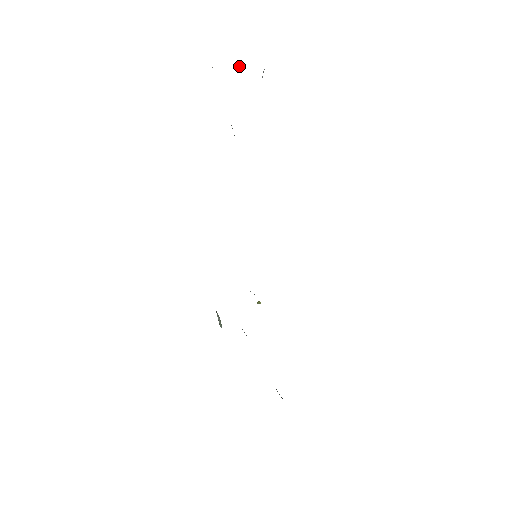
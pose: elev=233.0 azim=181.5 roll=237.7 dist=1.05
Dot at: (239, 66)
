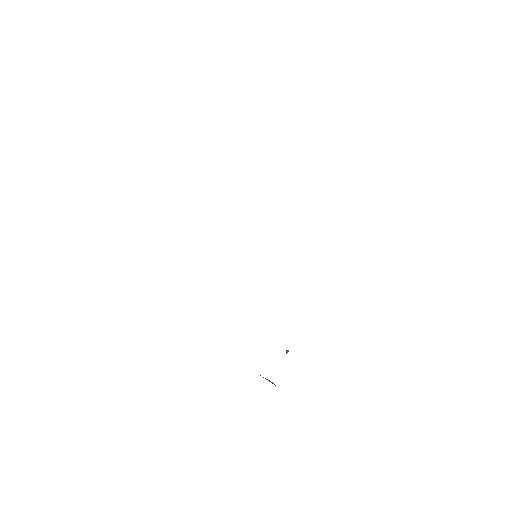
Dot at: occluded
